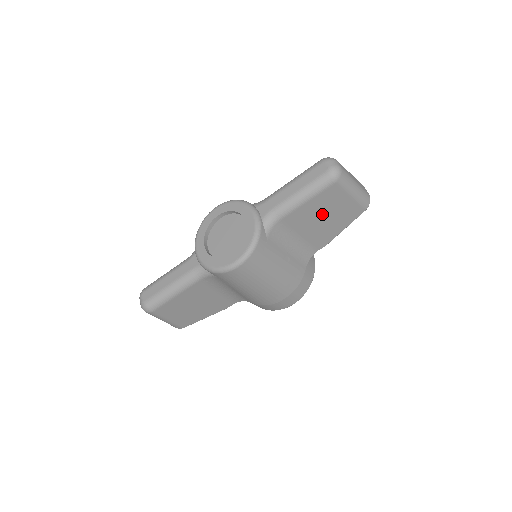
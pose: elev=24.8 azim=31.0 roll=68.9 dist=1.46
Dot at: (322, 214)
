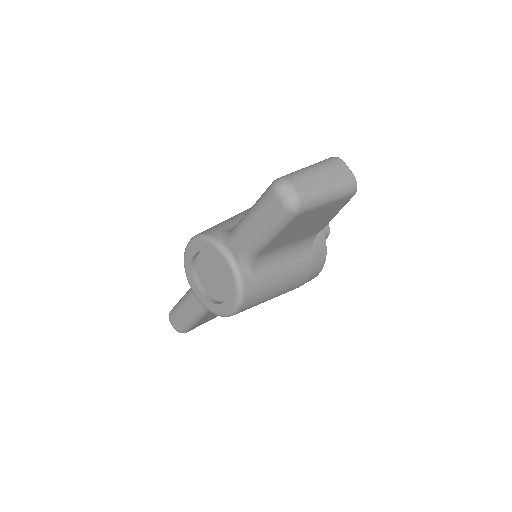
Dot at: (302, 227)
